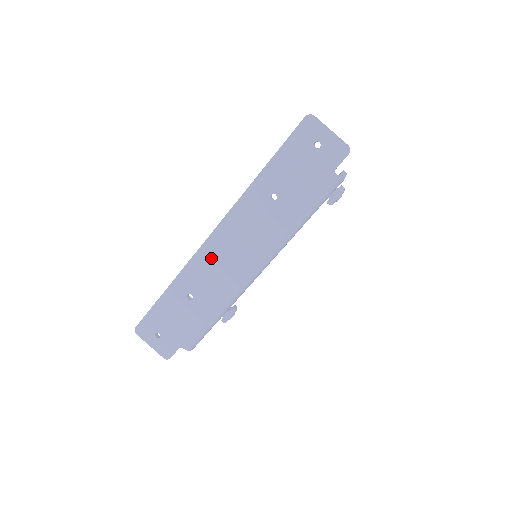
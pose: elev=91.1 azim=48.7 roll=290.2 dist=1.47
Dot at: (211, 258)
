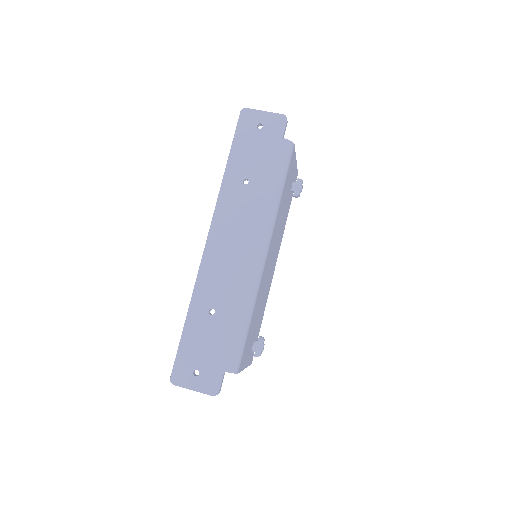
Dot at: (216, 263)
